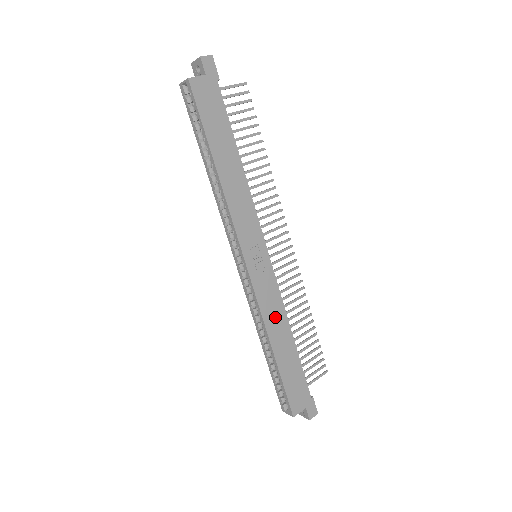
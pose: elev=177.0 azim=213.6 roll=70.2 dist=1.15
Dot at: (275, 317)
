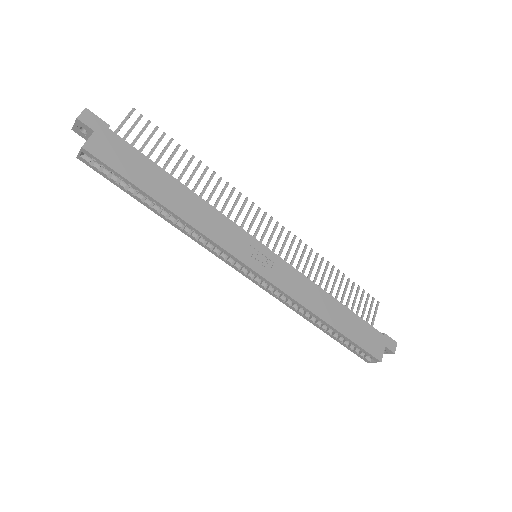
Dot at: (309, 295)
